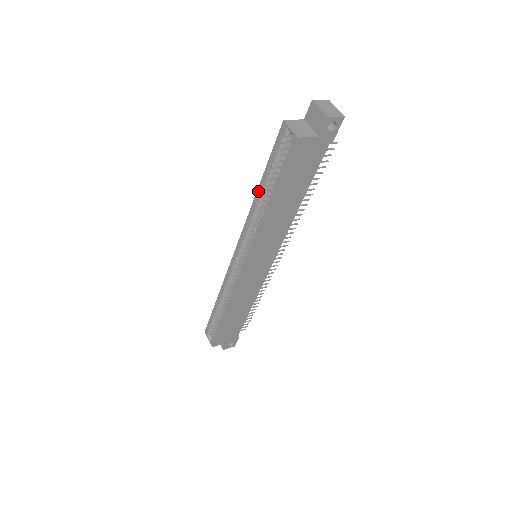
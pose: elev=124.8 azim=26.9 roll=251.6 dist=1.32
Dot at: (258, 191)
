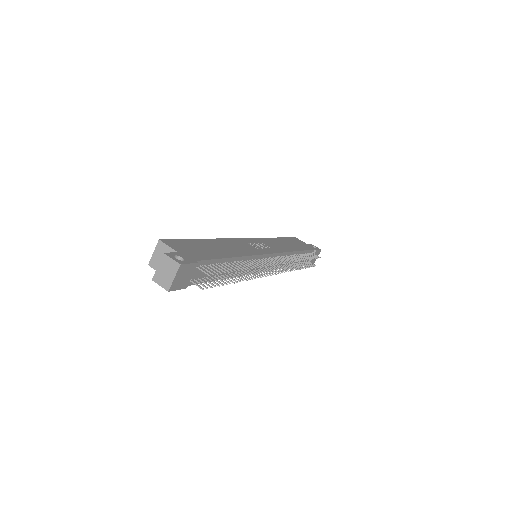
Dot at: (206, 240)
